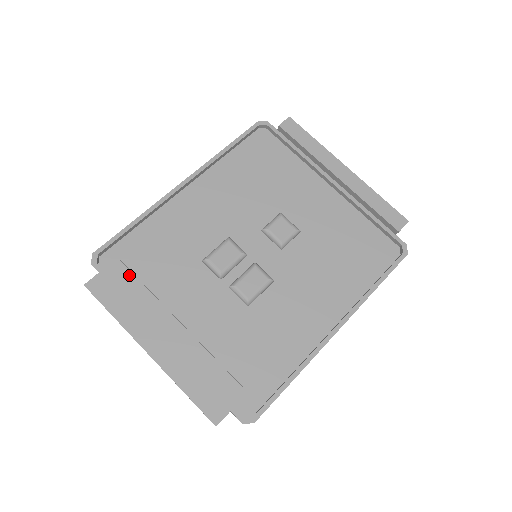
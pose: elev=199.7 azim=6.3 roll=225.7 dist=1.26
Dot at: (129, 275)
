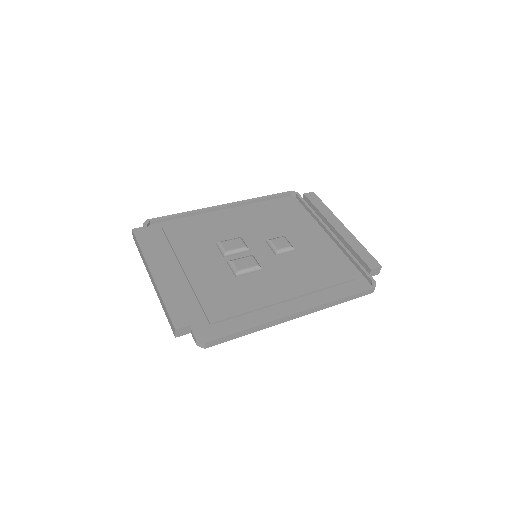
Dot at: (163, 239)
